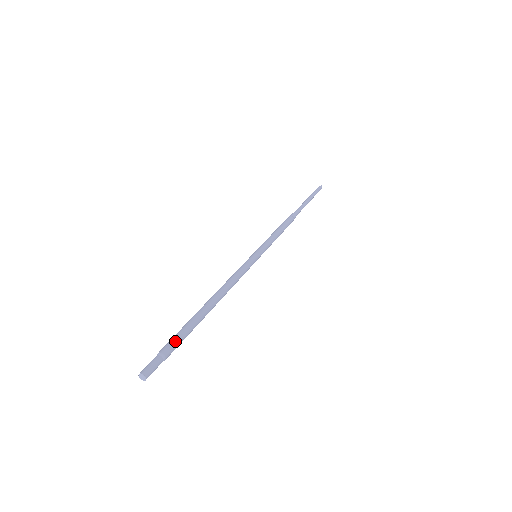
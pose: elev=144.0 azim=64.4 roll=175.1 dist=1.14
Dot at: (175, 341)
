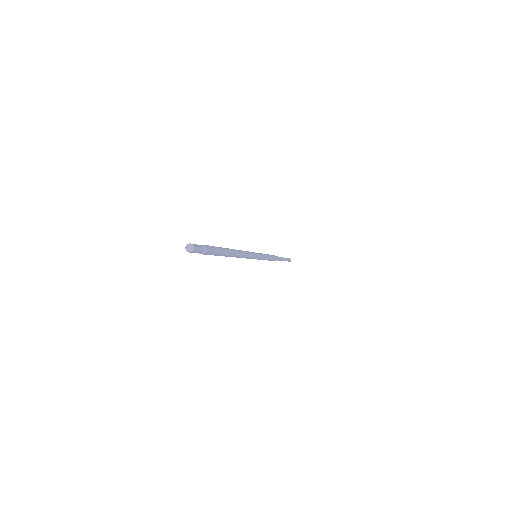
Dot at: (211, 246)
